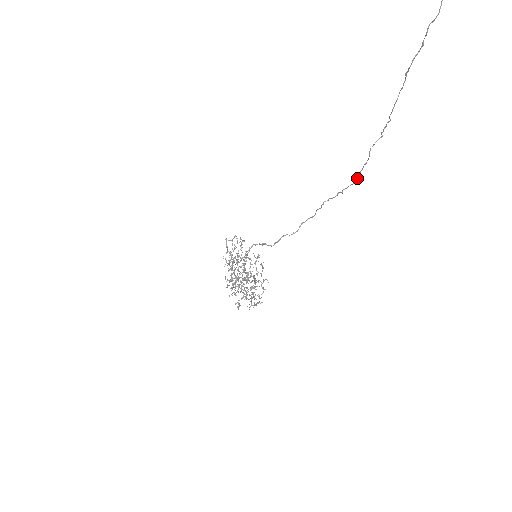
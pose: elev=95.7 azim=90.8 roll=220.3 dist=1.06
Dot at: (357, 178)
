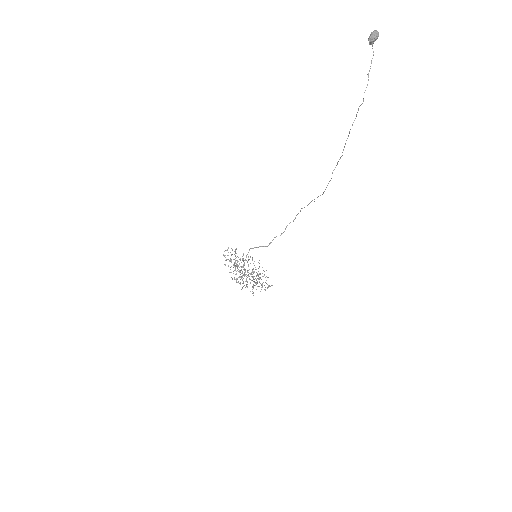
Dot at: occluded
